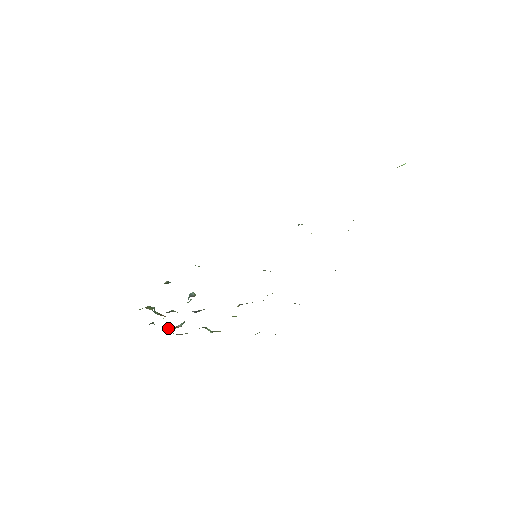
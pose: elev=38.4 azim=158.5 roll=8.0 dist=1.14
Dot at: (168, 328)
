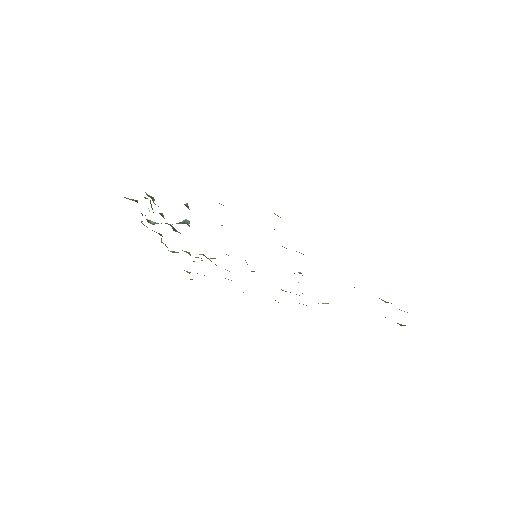
Dot at: (142, 215)
